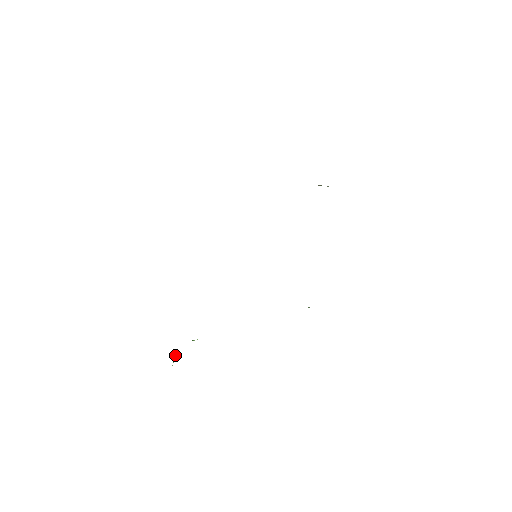
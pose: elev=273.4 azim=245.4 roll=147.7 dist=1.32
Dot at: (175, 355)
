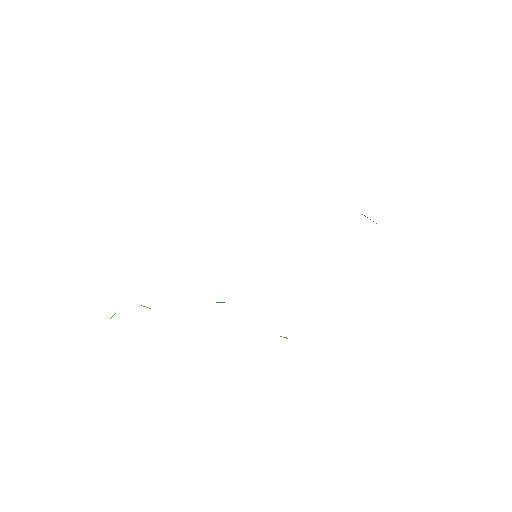
Dot at: occluded
